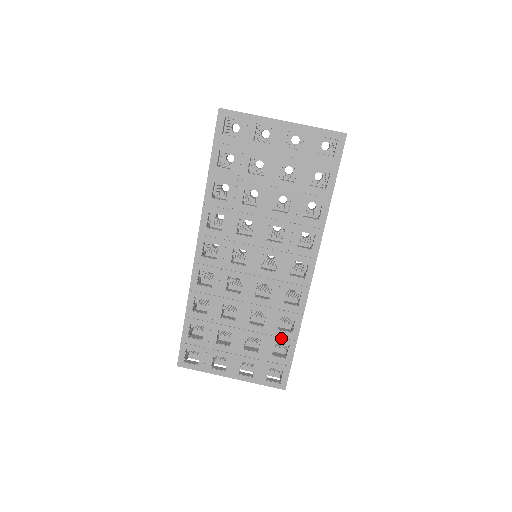
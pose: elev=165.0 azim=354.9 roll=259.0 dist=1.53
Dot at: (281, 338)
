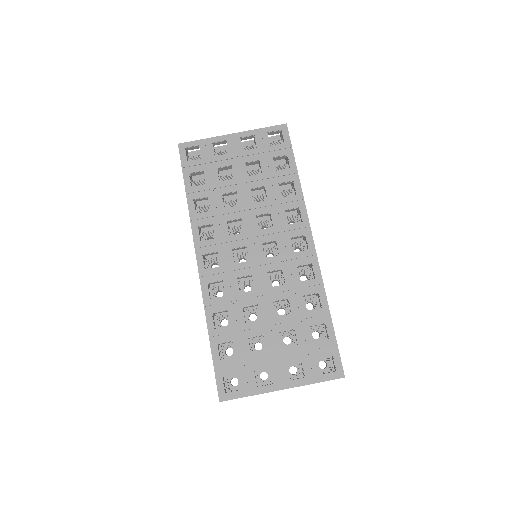
Dot at: (314, 319)
